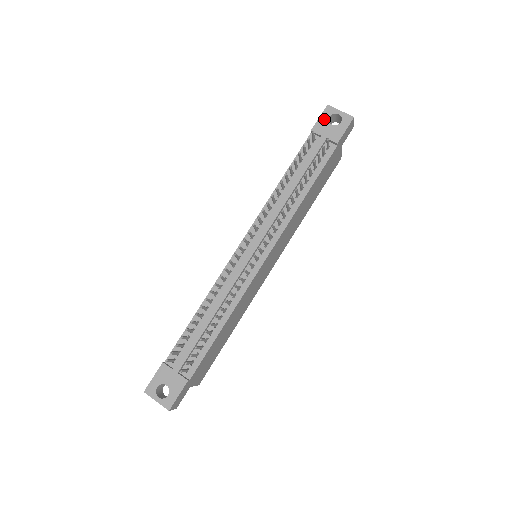
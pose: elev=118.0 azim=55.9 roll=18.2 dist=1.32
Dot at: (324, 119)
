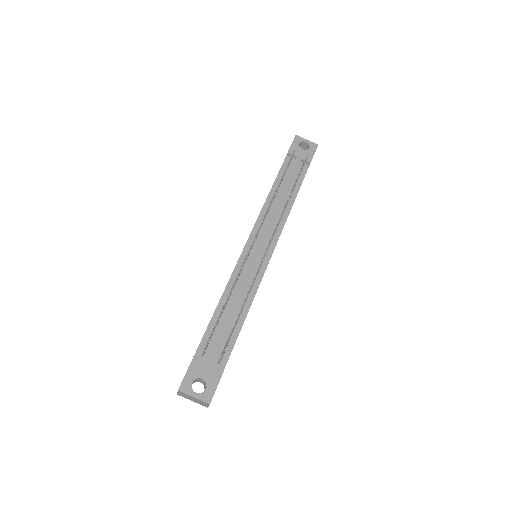
Dot at: (296, 145)
